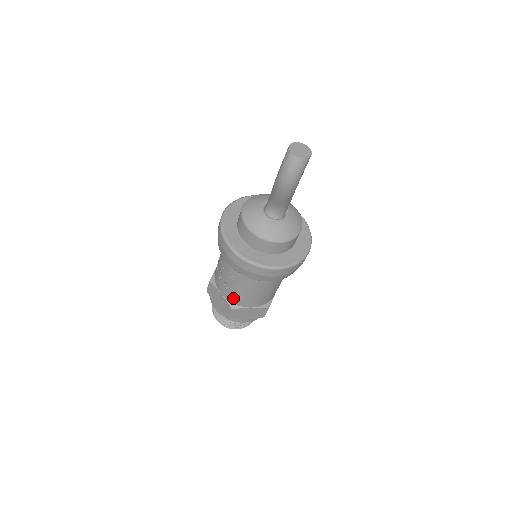
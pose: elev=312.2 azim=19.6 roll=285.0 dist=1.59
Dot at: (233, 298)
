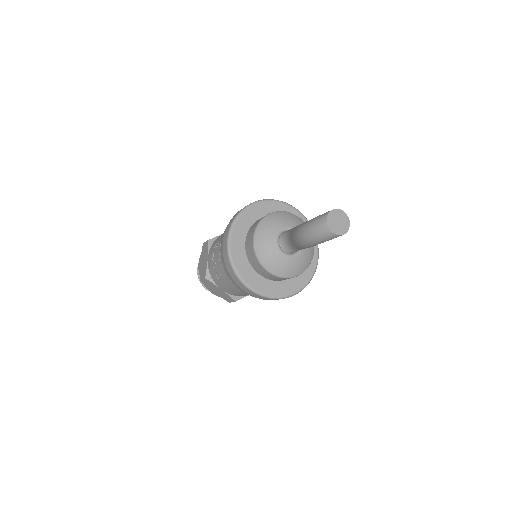
Dot at: (212, 271)
